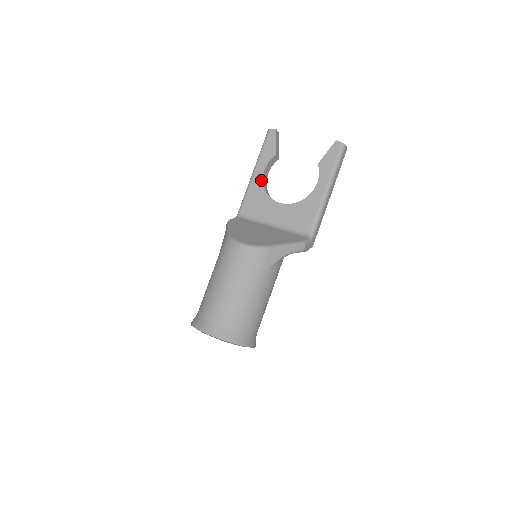
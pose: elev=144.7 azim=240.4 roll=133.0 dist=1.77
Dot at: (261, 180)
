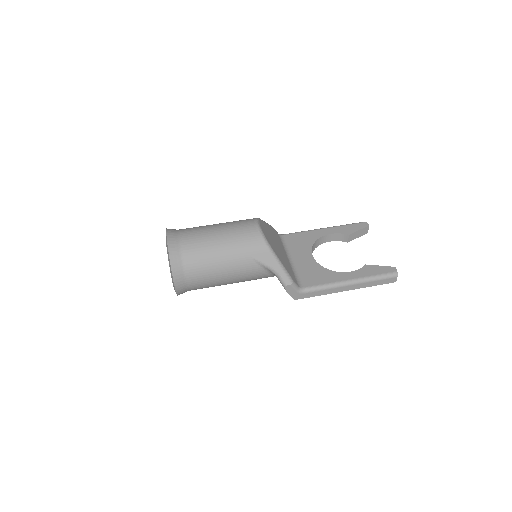
Dot at: (321, 235)
